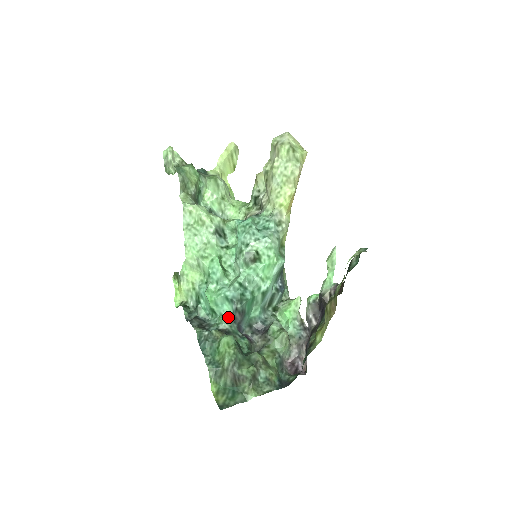
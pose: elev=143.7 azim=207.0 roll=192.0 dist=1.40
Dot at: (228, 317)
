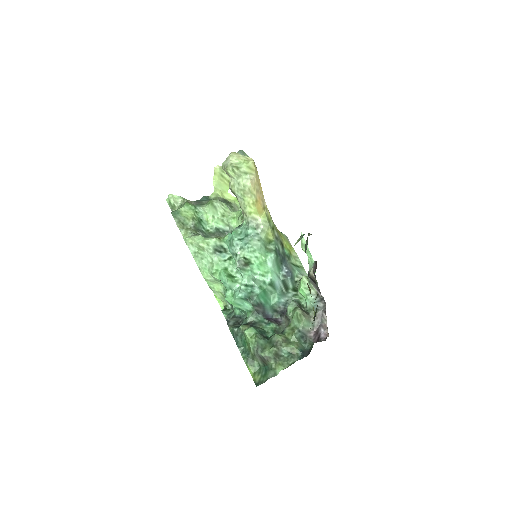
Dot at: (252, 311)
